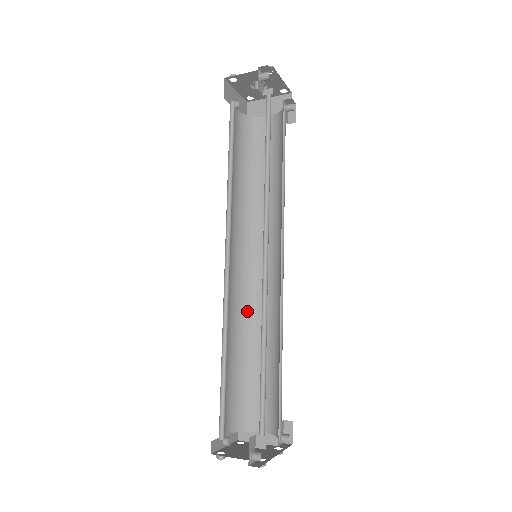
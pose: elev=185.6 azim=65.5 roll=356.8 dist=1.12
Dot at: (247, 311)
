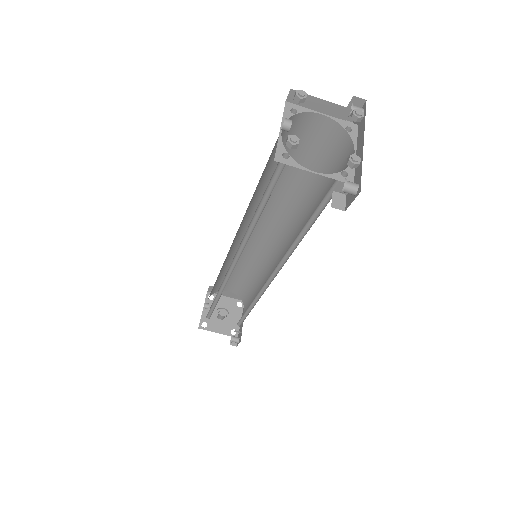
Dot at: occluded
